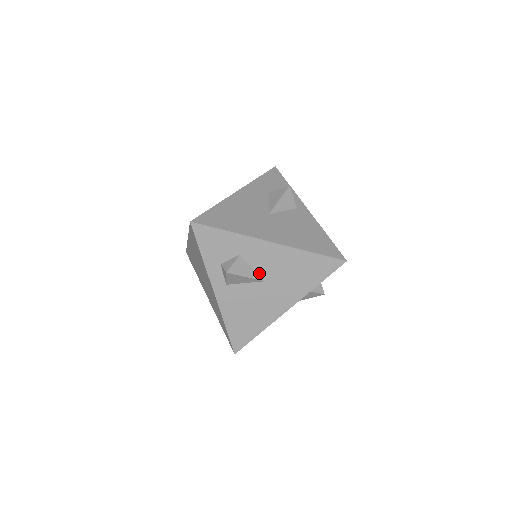
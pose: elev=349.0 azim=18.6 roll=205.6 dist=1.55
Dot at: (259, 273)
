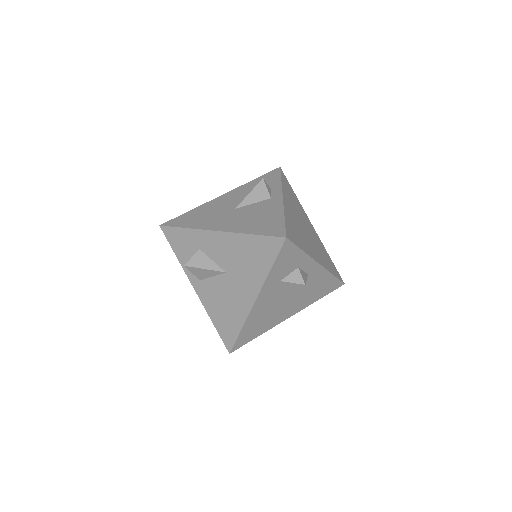
Dot at: (219, 265)
